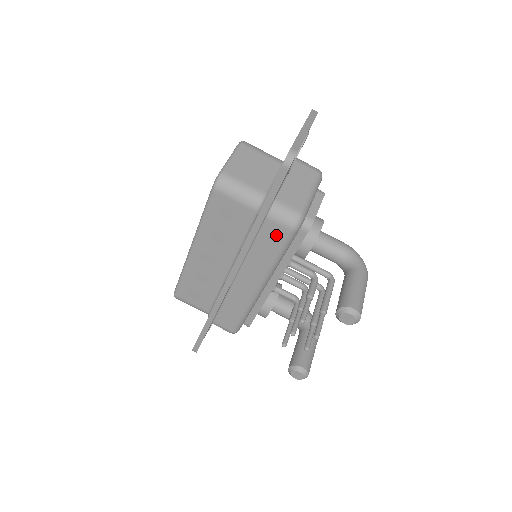
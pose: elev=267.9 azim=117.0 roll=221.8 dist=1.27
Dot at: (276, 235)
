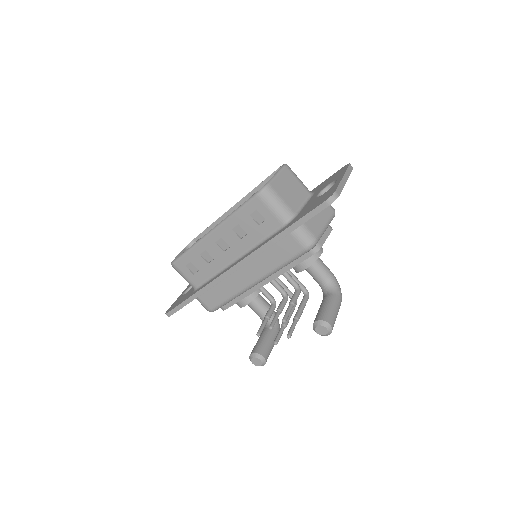
Dot at: (291, 248)
